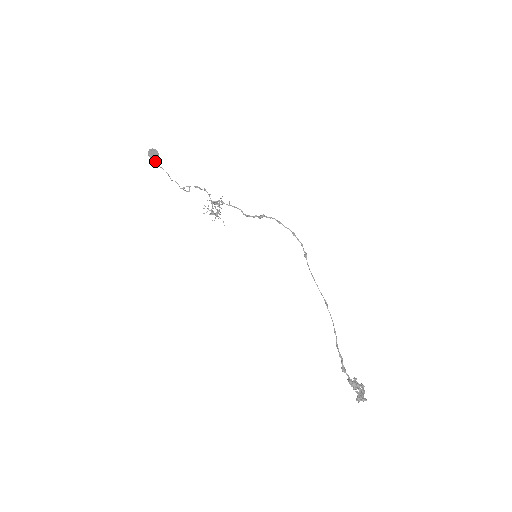
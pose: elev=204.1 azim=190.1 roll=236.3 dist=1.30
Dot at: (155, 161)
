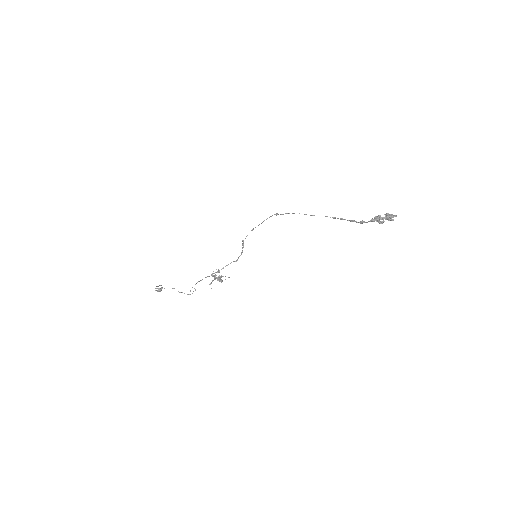
Dot at: (161, 289)
